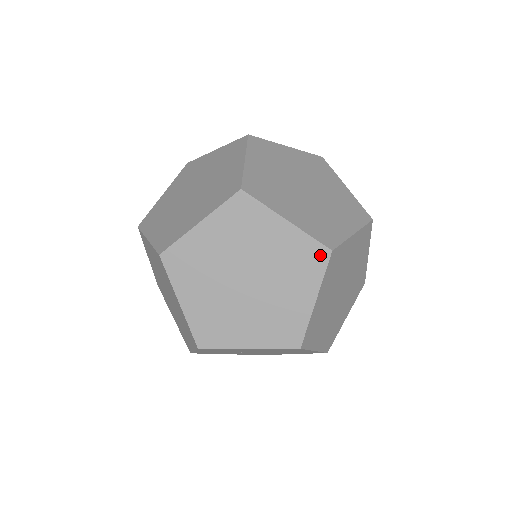
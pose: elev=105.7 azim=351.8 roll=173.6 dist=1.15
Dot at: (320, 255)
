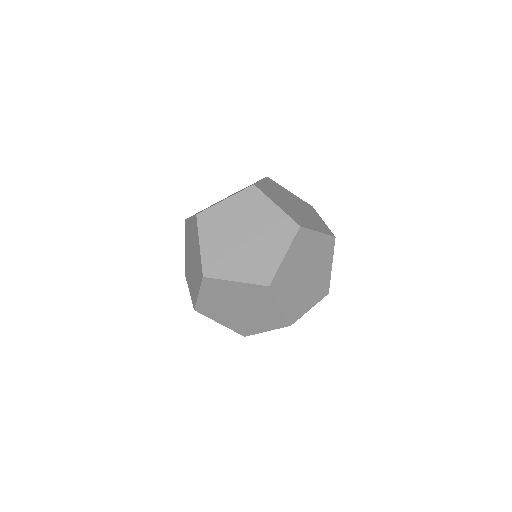
Dot at: (252, 191)
